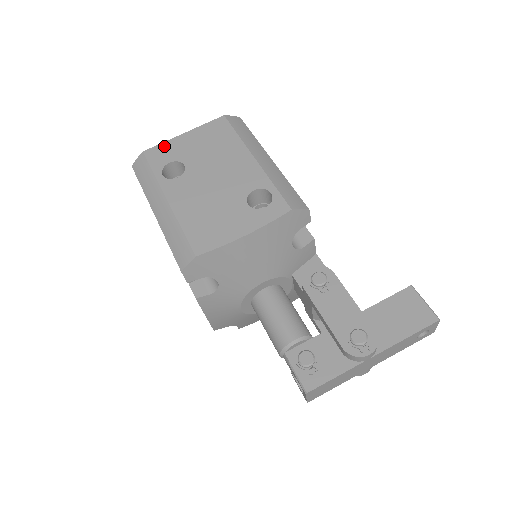
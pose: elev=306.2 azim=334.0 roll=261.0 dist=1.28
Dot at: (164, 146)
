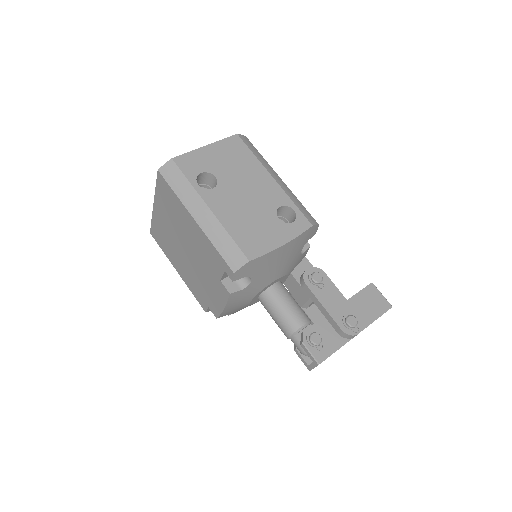
Dot at: (191, 156)
